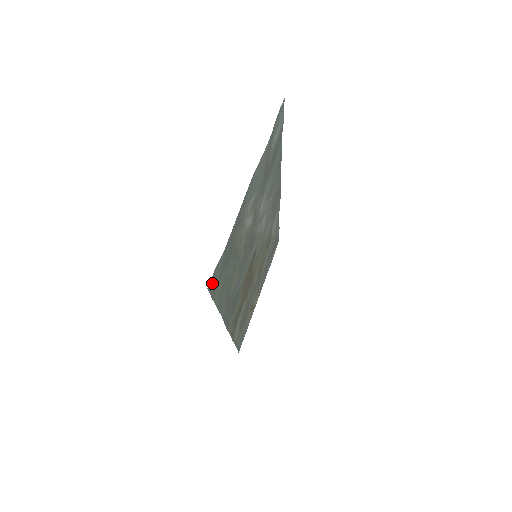
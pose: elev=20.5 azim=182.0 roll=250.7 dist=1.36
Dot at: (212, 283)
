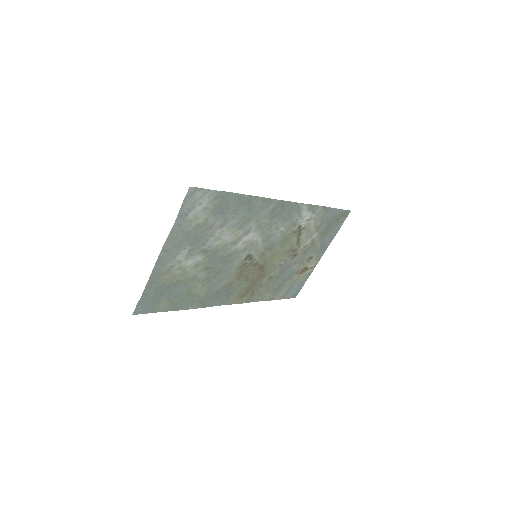
Dot at: (141, 310)
